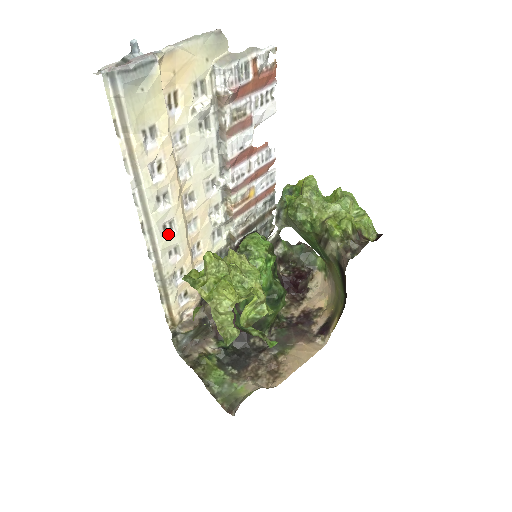
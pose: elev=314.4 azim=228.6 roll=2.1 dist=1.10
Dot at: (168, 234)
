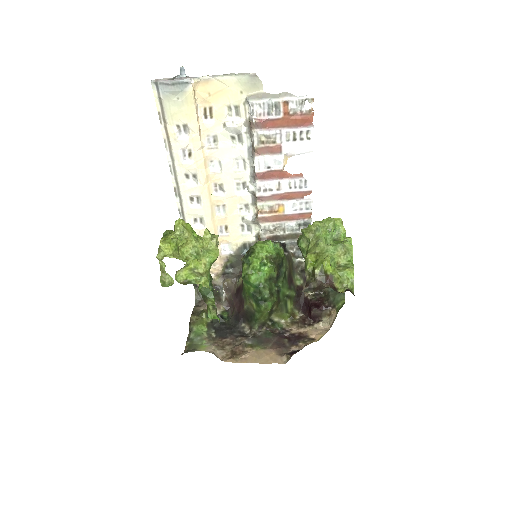
Dot at: (194, 205)
